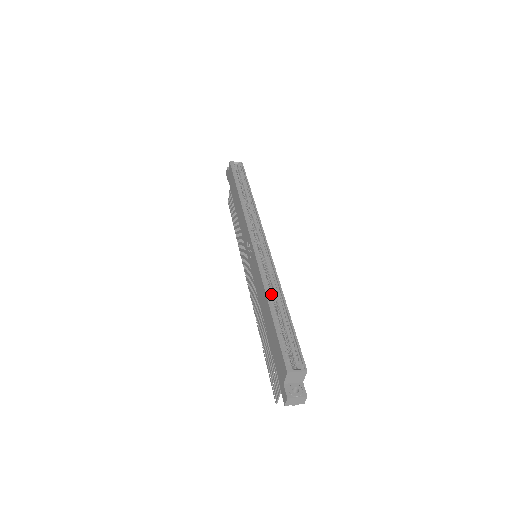
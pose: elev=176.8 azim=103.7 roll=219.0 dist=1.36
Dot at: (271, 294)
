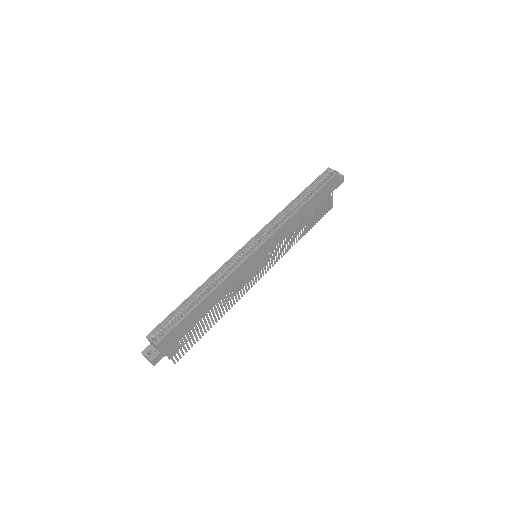
Dot at: (209, 286)
